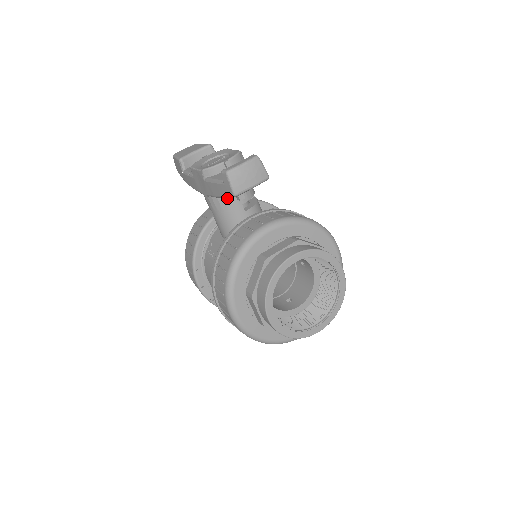
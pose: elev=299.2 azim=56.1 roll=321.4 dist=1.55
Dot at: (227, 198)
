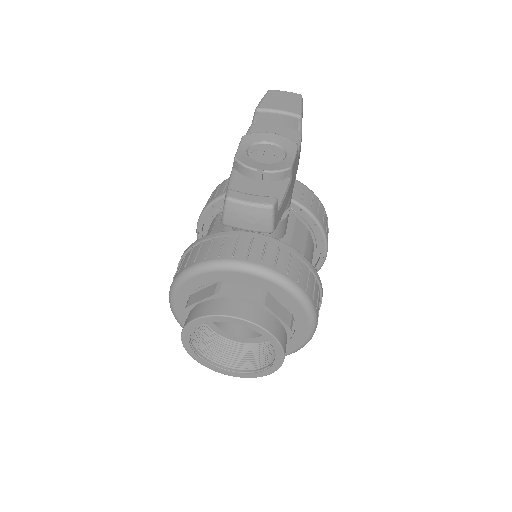
Dot at: occluded
